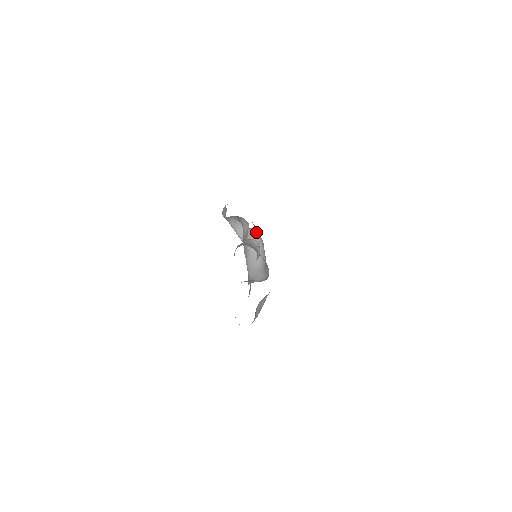
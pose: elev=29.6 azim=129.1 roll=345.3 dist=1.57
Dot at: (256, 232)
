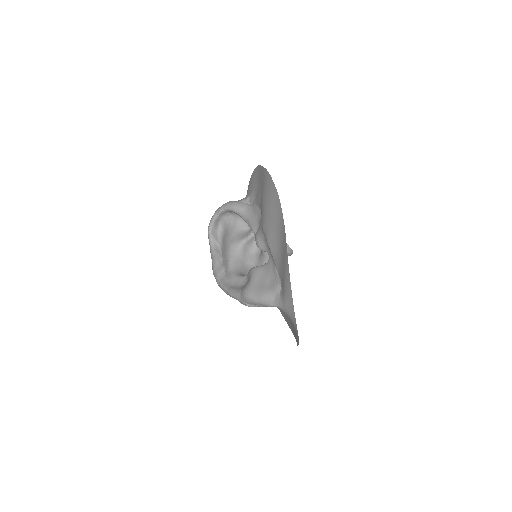
Dot at: occluded
